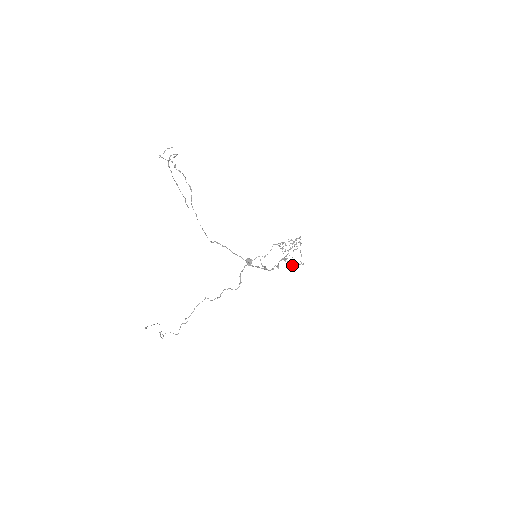
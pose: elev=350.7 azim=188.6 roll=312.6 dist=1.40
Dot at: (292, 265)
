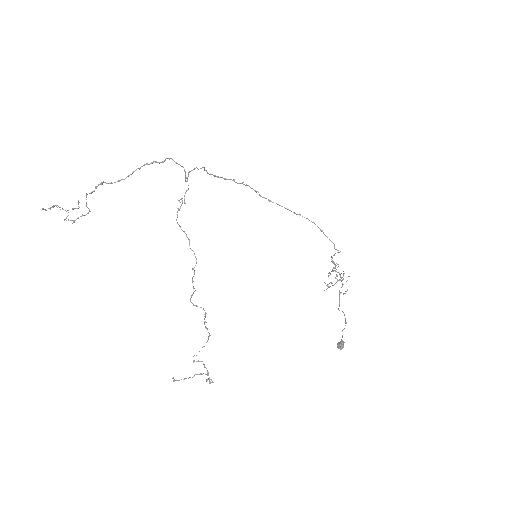
Dot at: occluded
